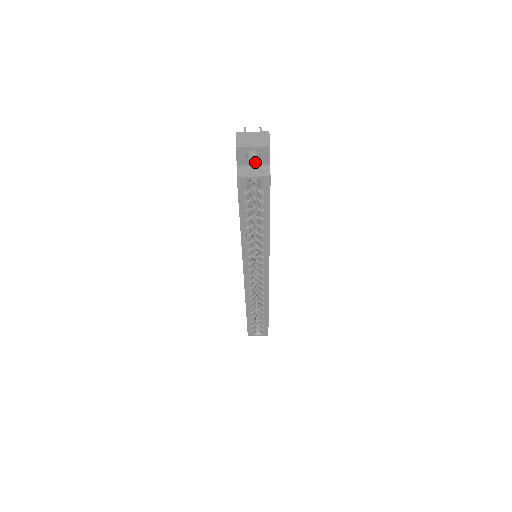
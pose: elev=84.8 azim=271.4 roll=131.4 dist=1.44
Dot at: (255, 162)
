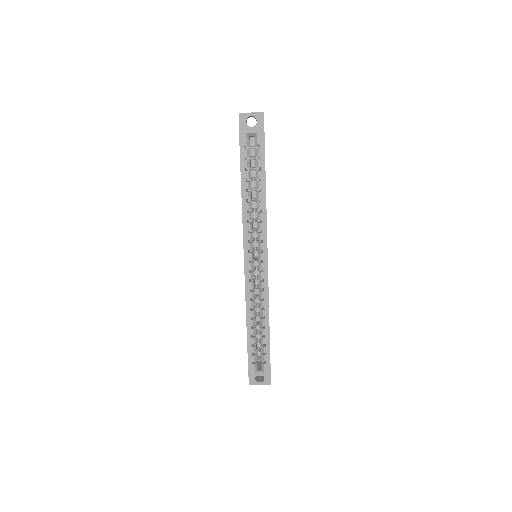
Dot at: (253, 128)
